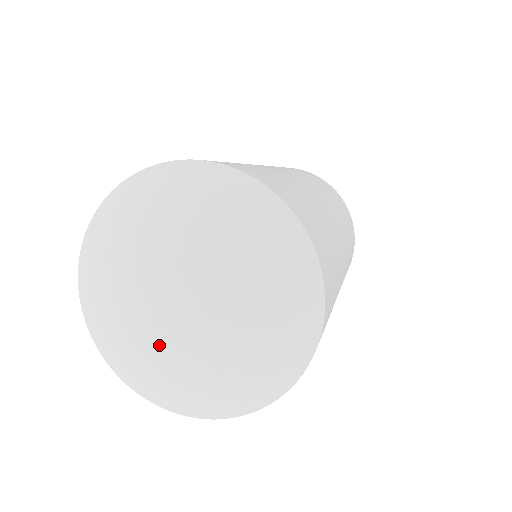
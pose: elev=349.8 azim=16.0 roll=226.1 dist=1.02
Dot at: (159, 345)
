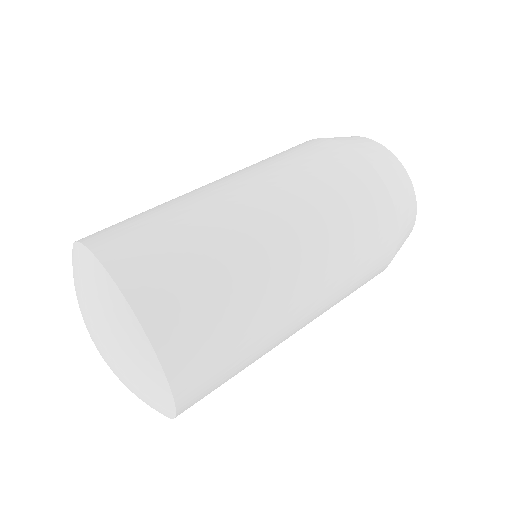
Dot at: occluded
